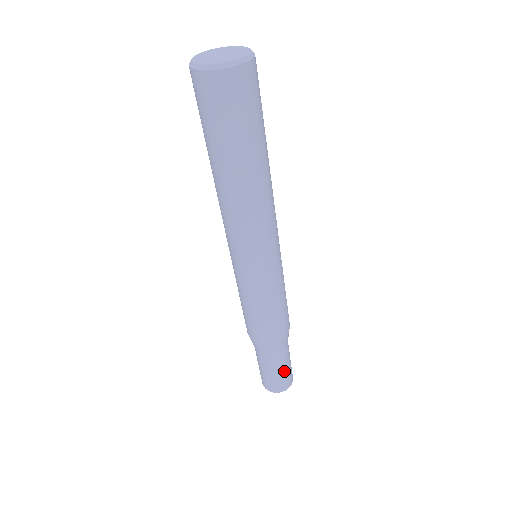
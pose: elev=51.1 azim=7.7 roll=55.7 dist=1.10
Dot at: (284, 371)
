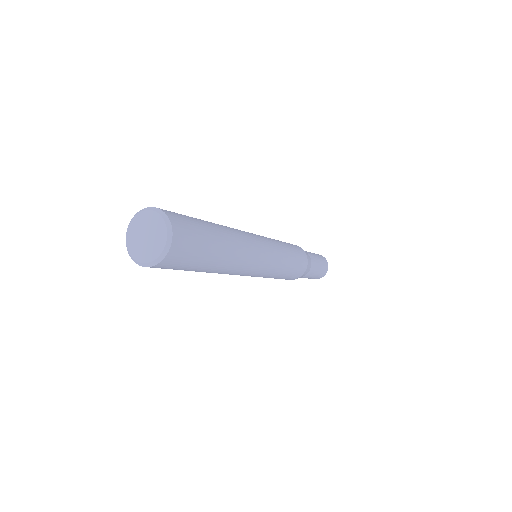
Dot at: (320, 266)
